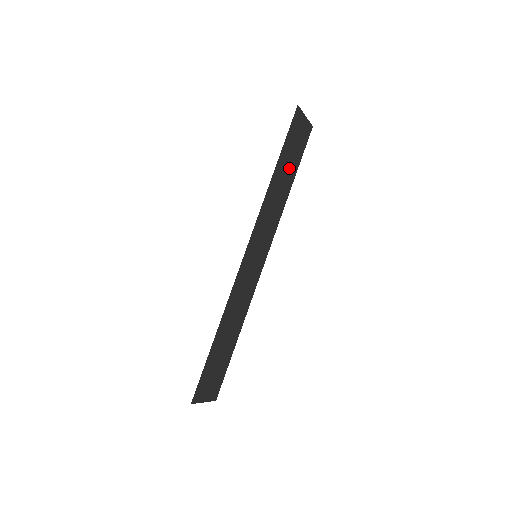
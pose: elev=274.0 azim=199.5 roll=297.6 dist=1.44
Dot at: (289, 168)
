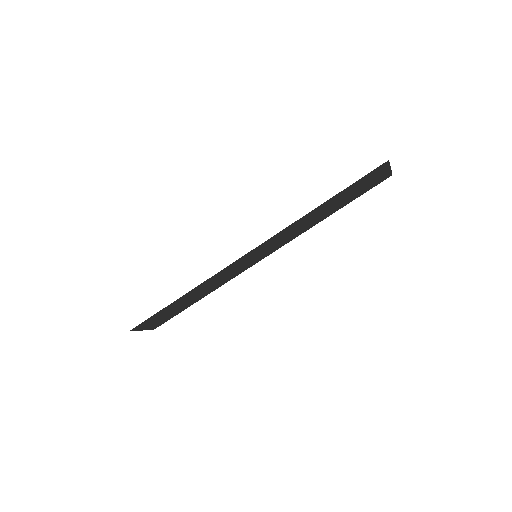
Dot at: (339, 202)
